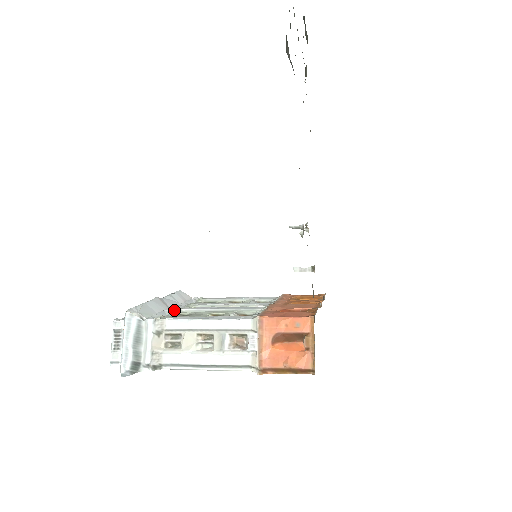
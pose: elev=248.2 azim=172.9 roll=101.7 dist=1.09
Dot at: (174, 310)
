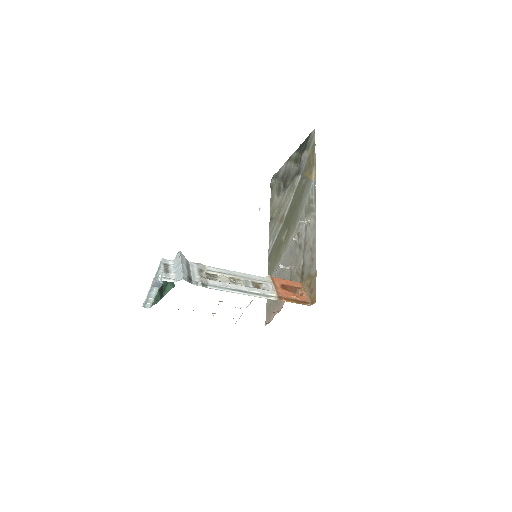
Dot at: occluded
